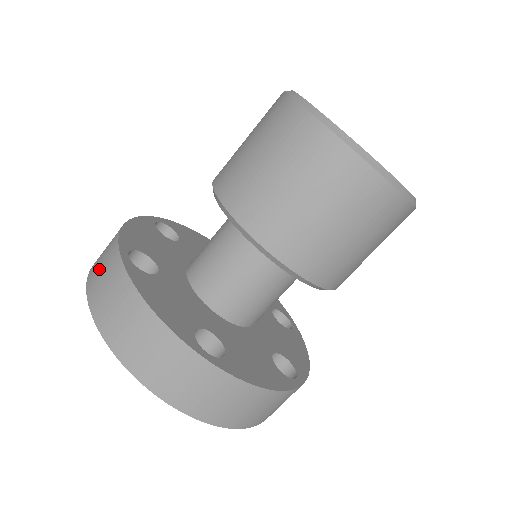
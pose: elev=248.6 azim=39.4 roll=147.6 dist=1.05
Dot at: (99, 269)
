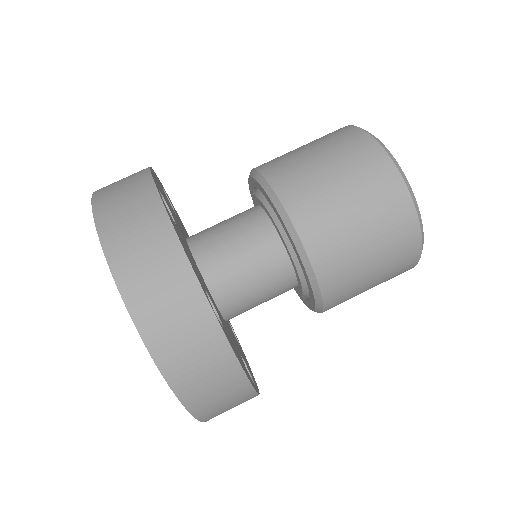
Dot at: occluded
